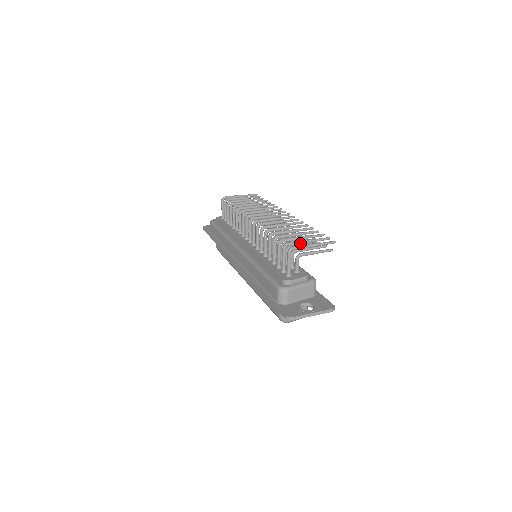
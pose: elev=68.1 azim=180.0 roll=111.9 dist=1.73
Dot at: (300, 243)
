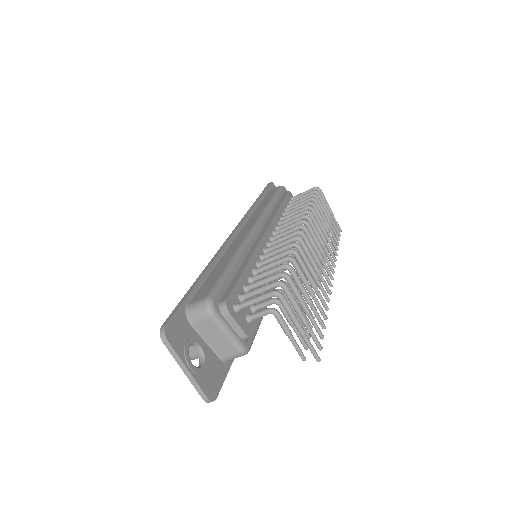
Dot at: (295, 305)
